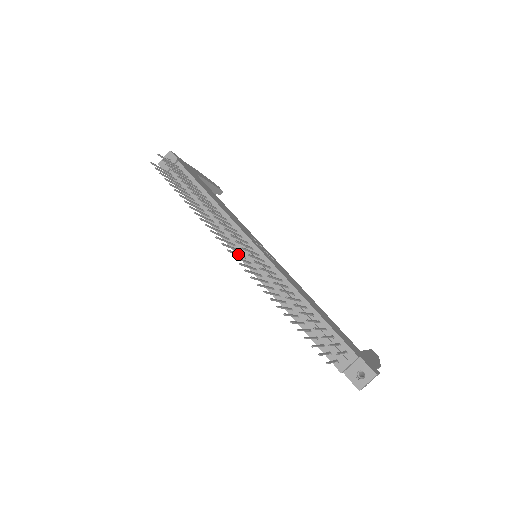
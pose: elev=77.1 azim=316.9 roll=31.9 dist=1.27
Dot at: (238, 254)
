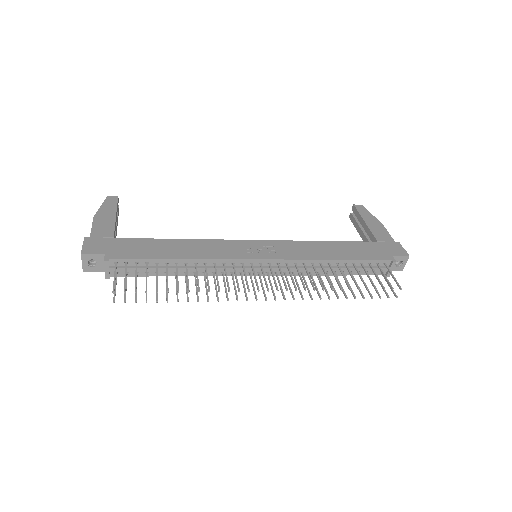
Dot at: (262, 284)
